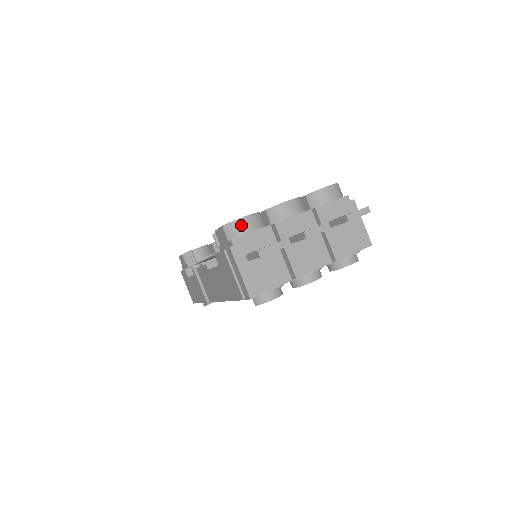
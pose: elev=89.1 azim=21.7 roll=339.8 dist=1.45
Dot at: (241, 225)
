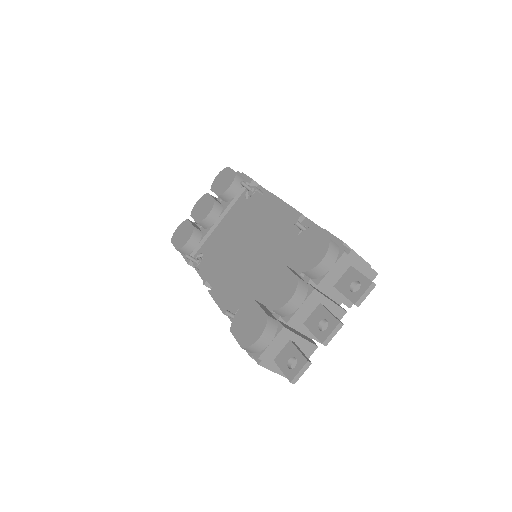
Dot at: (259, 345)
